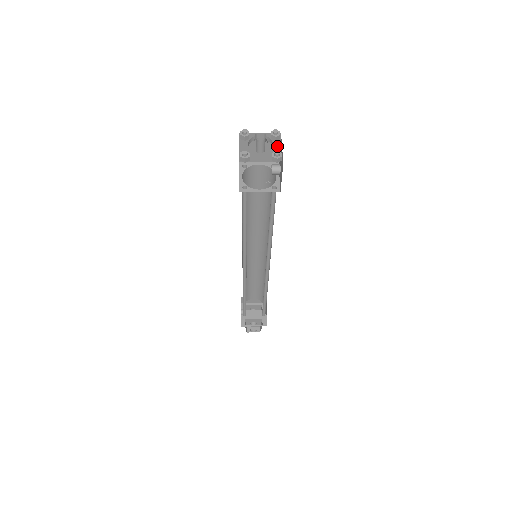
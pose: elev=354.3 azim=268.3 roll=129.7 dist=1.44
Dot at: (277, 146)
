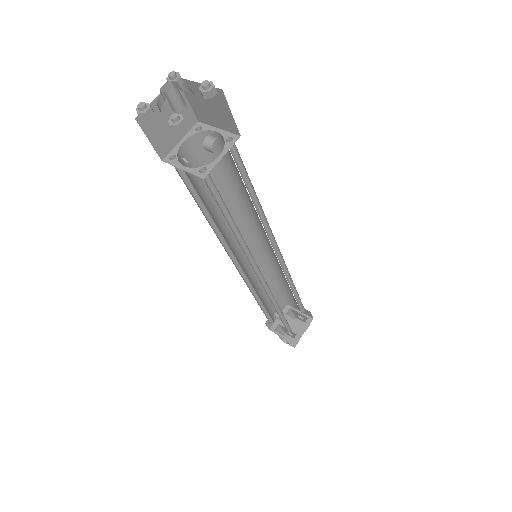
Dot at: (228, 109)
